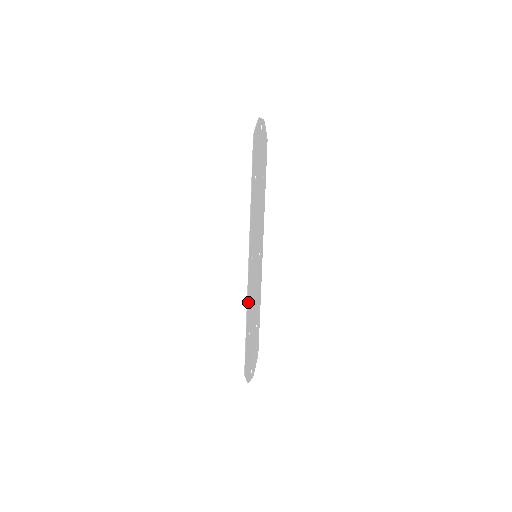
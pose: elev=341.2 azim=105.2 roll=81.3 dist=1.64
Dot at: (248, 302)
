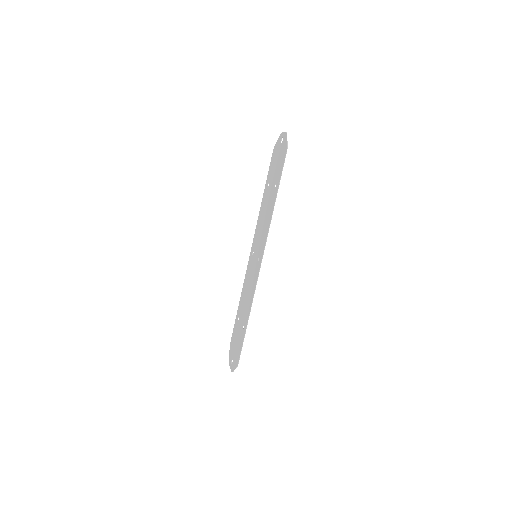
Dot at: (252, 299)
